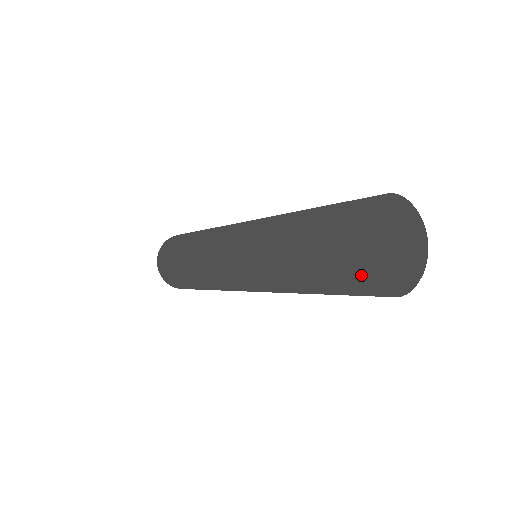
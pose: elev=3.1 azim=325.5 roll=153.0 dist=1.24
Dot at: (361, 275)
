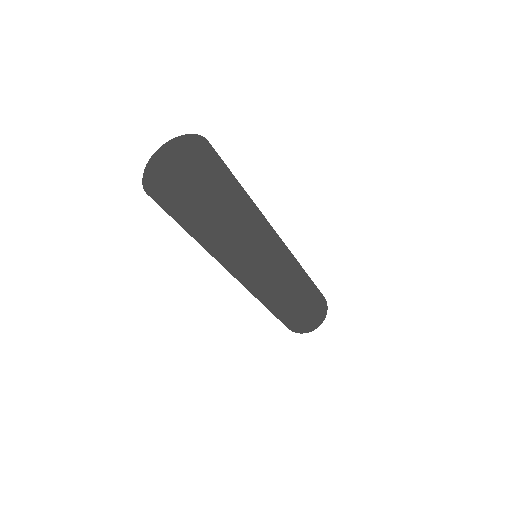
Dot at: occluded
